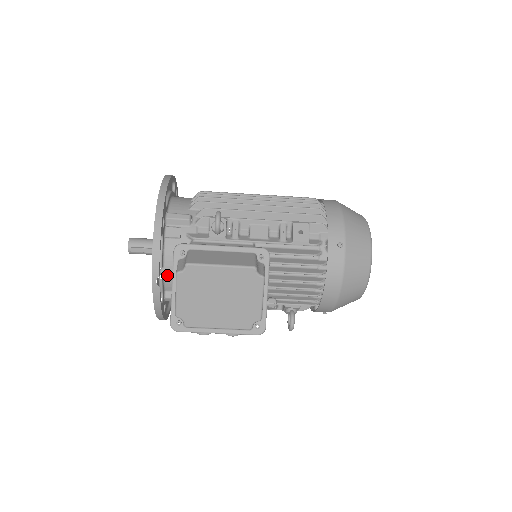
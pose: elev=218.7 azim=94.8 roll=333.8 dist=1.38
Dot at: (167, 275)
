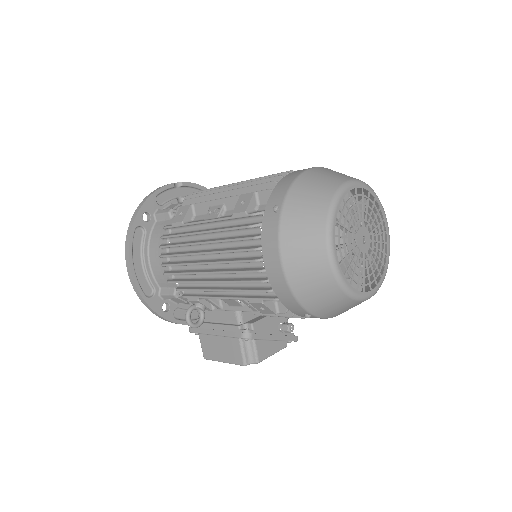
Dot at: occluded
